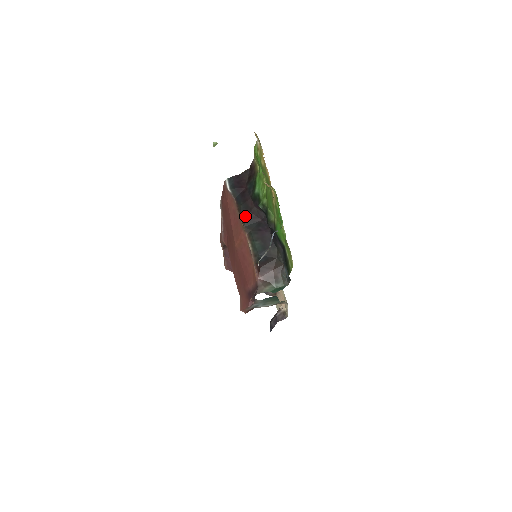
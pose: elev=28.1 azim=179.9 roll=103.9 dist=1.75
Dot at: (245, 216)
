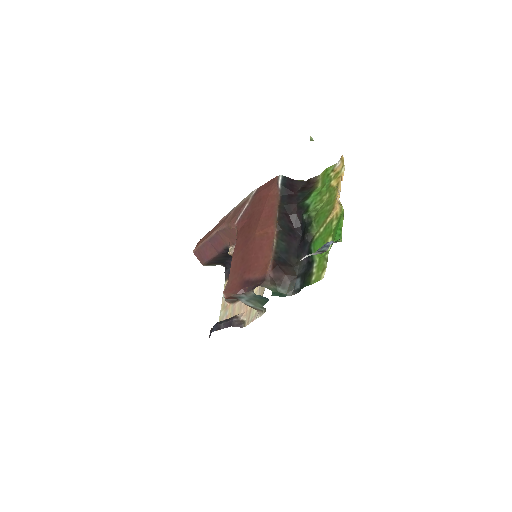
Dot at: (283, 215)
